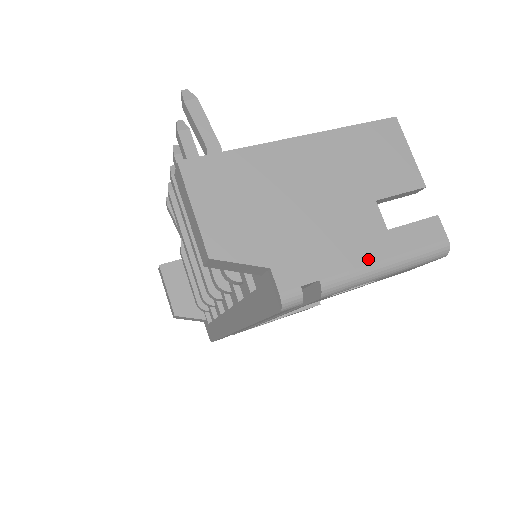
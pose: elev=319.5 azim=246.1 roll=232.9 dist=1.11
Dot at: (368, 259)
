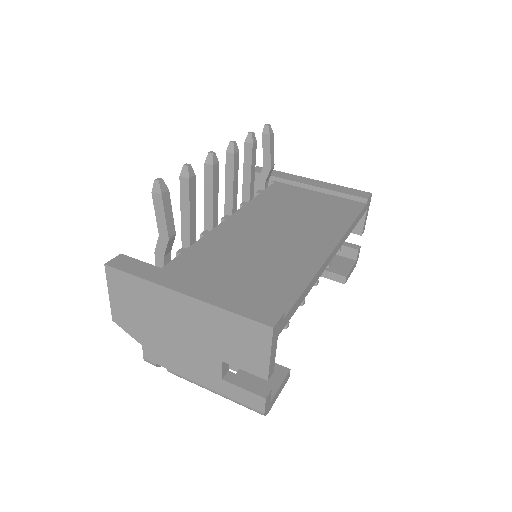
Dot at: (201, 381)
